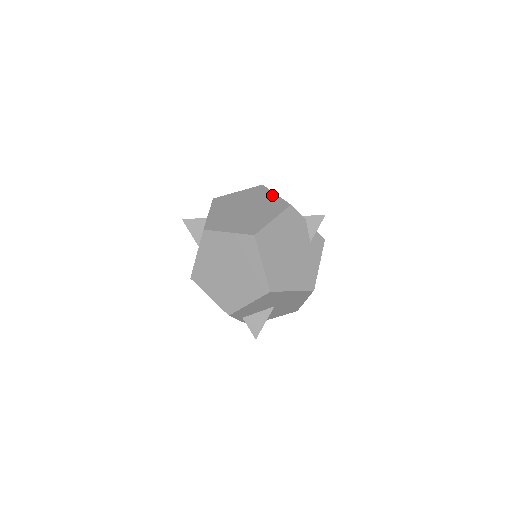
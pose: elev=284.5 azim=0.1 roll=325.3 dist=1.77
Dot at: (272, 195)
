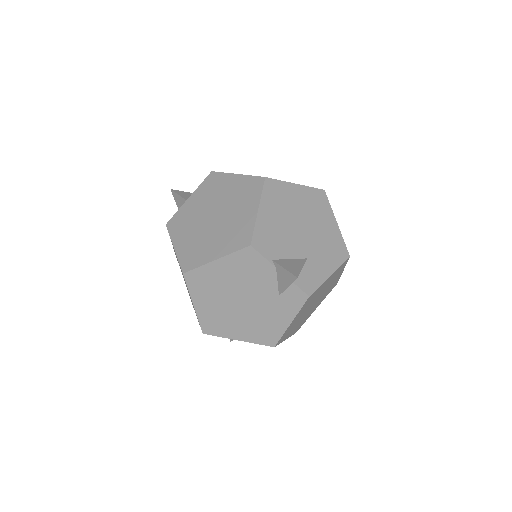
Dot at: (253, 209)
